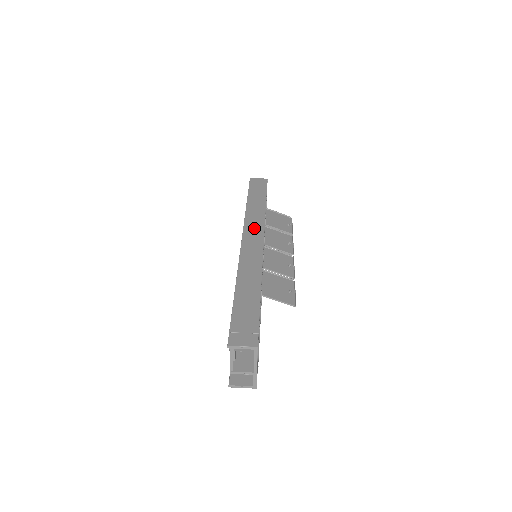
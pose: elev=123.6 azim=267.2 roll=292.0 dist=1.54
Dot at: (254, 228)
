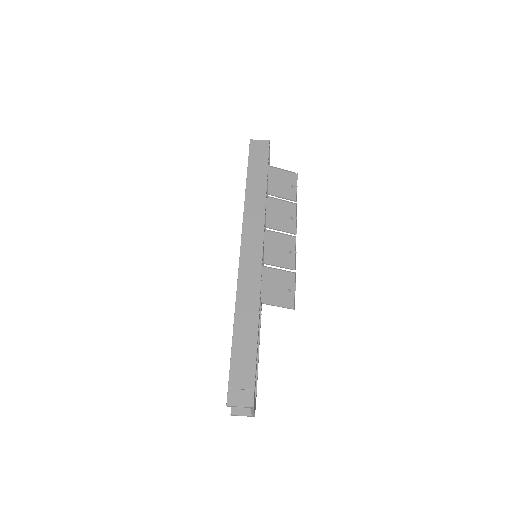
Dot at: (253, 232)
